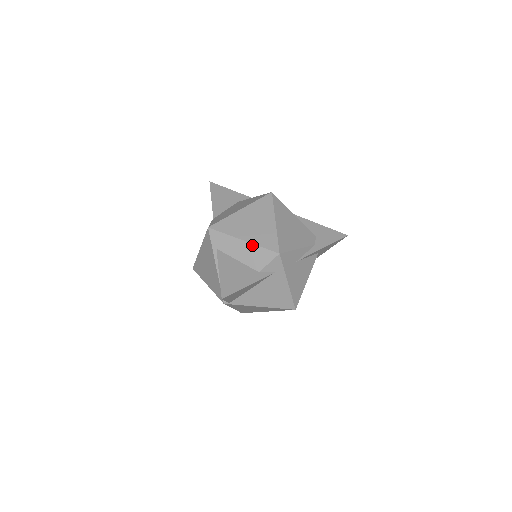
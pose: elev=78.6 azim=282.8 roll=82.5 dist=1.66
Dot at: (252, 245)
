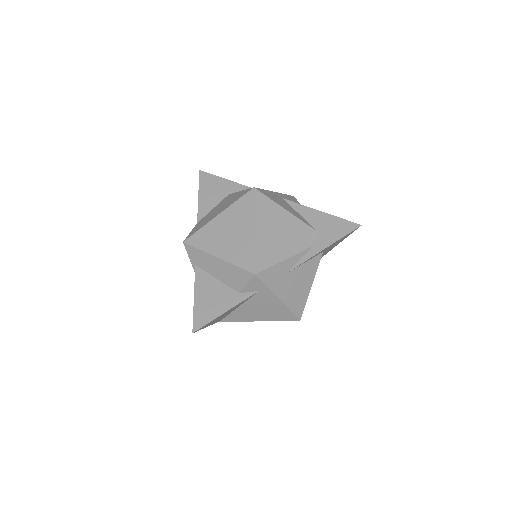
Dot at: (227, 263)
